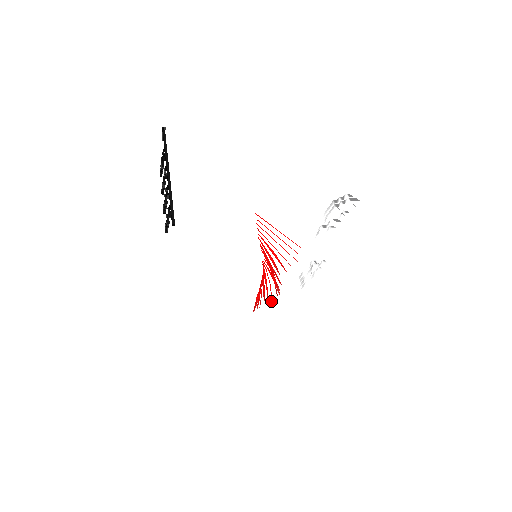
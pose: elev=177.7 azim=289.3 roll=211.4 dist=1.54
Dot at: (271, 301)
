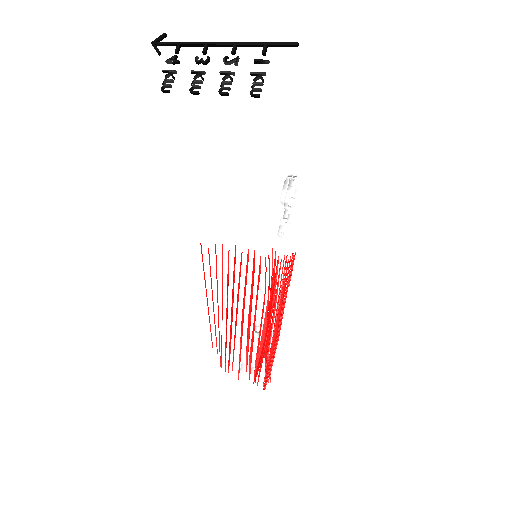
Dot at: occluded
